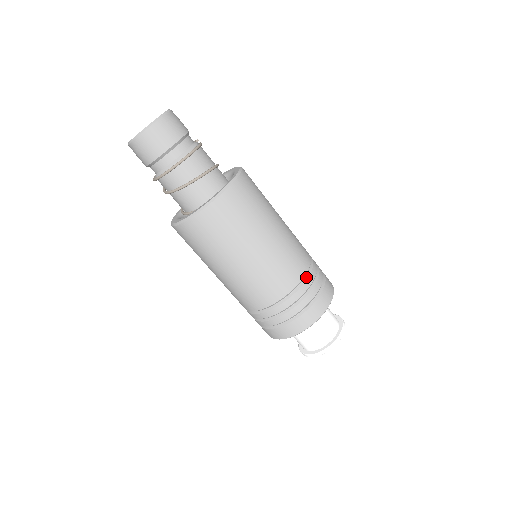
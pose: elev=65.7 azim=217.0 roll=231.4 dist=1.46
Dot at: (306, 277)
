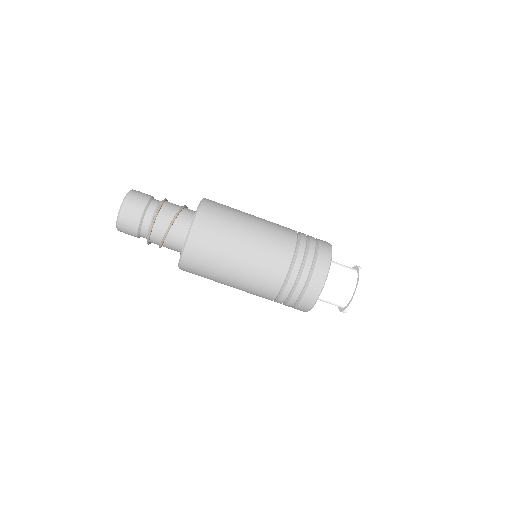
Dot at: (299, 240)
